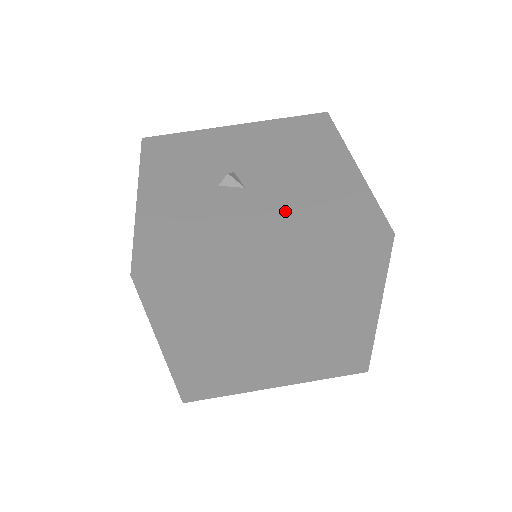
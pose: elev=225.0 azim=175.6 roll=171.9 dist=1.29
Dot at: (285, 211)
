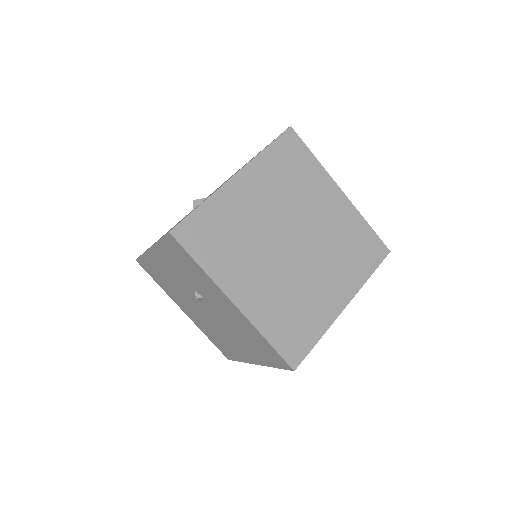
Dot at: occluded
